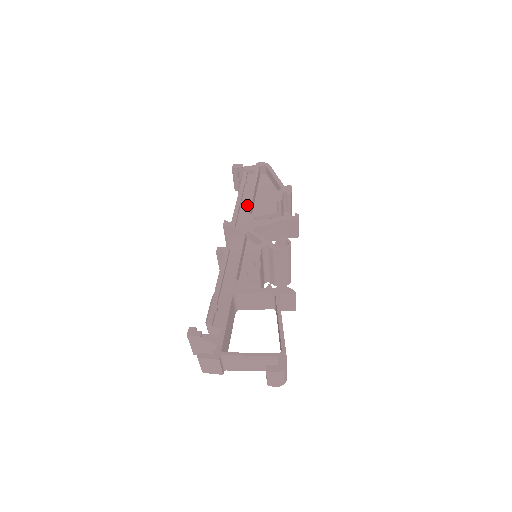
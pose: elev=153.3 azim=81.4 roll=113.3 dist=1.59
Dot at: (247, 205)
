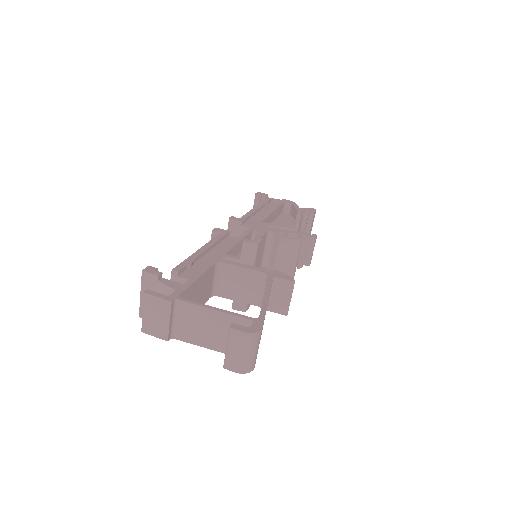
Dot at: (262, 216)
